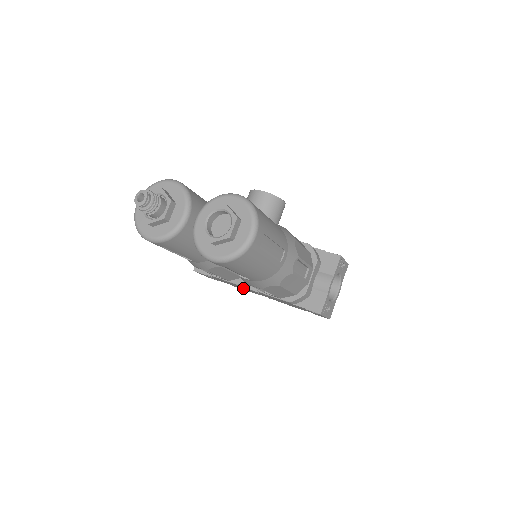
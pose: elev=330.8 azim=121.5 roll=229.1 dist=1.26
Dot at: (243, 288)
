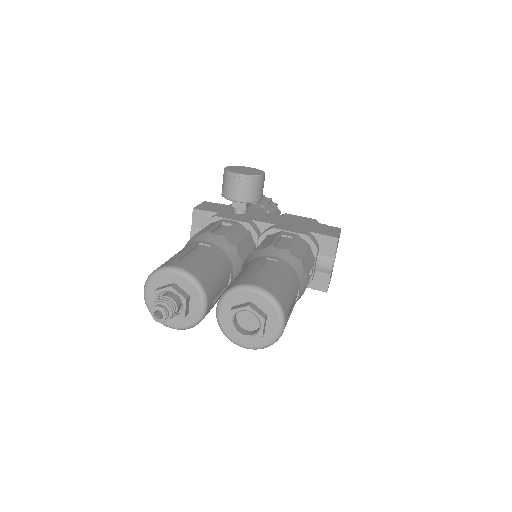
Dot at: occluded
